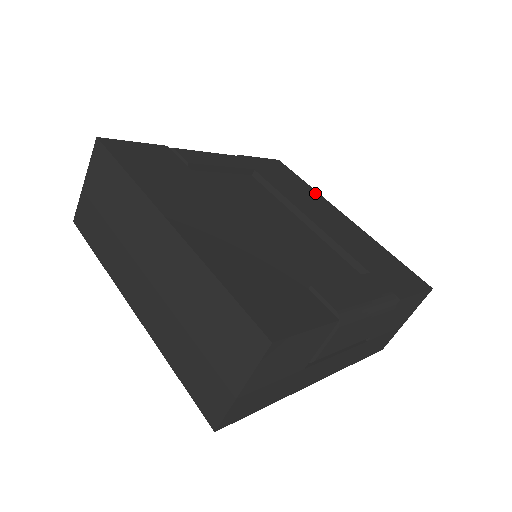
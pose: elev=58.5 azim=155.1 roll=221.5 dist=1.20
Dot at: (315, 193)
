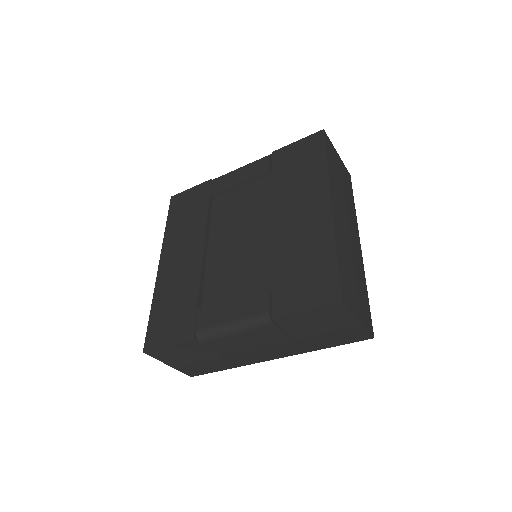
Dot at: (322, 174)
